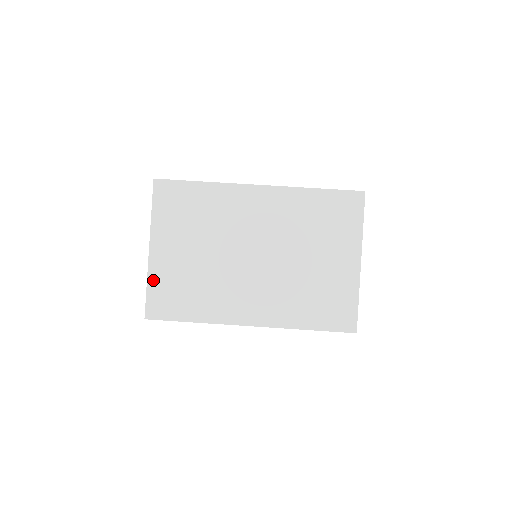
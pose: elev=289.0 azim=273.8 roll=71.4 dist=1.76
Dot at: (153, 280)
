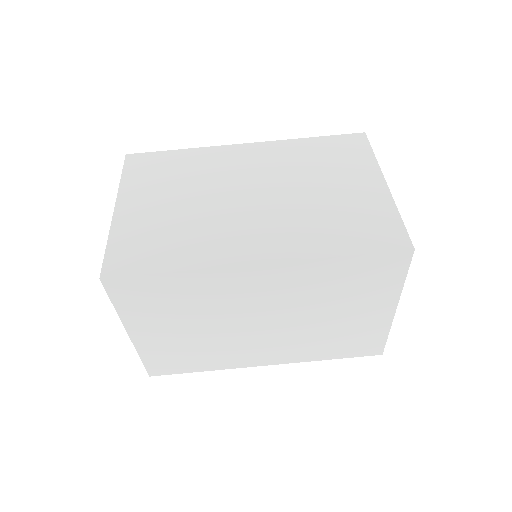
Dot at: (145, 354)
